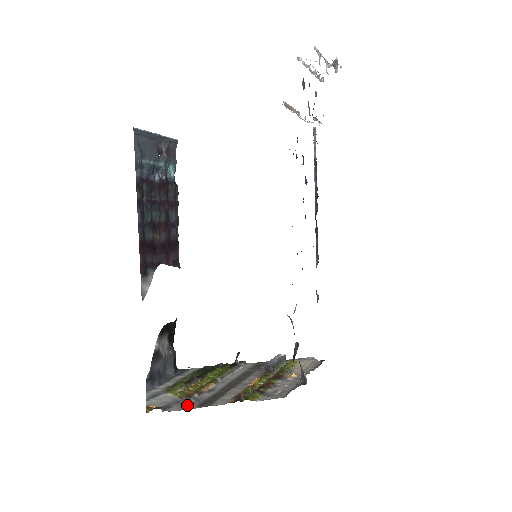
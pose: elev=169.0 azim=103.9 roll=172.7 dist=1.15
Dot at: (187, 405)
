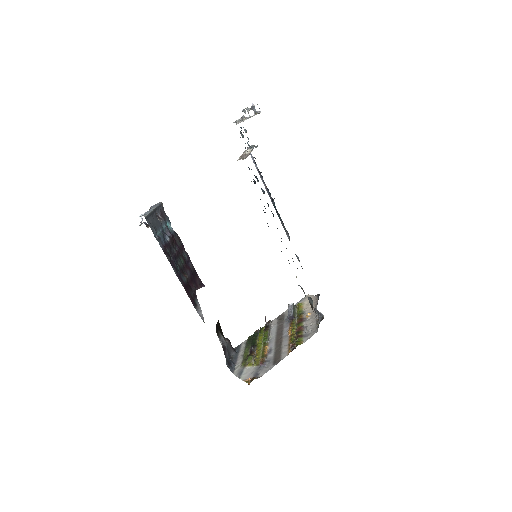
Dot at: (267, 367)
